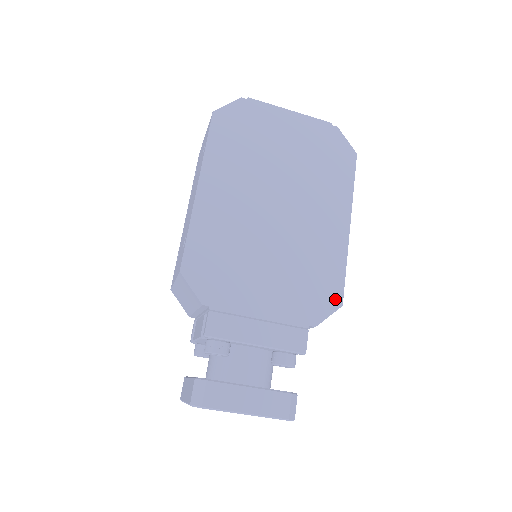
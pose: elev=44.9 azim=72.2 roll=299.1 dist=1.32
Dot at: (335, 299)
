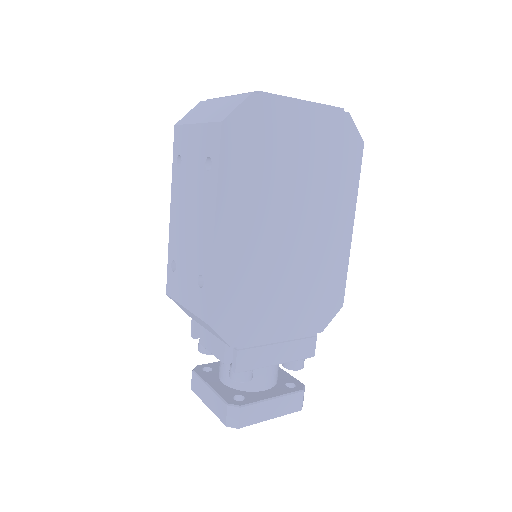
Dot at: (338, 302)
